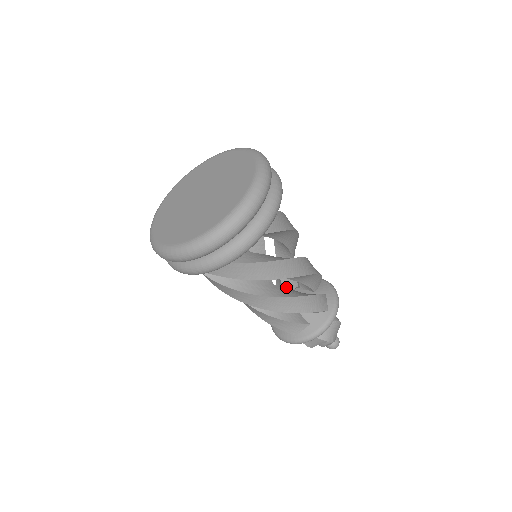
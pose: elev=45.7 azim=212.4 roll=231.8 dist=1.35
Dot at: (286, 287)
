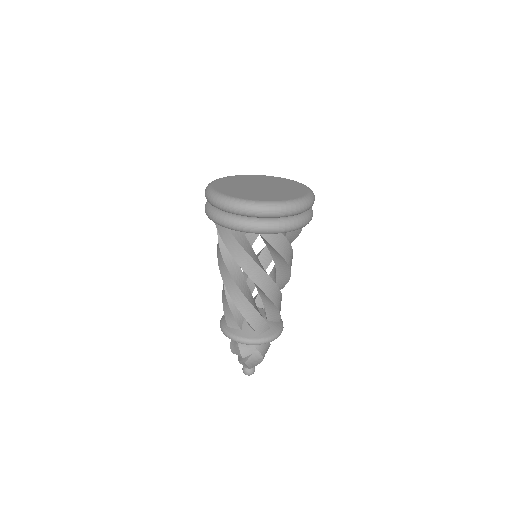
Dot at: (258, 301)
